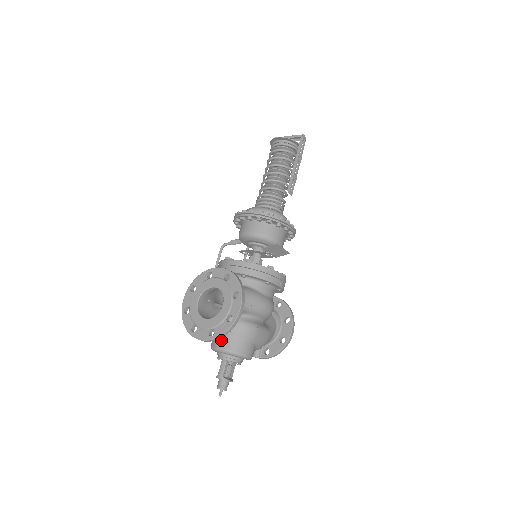
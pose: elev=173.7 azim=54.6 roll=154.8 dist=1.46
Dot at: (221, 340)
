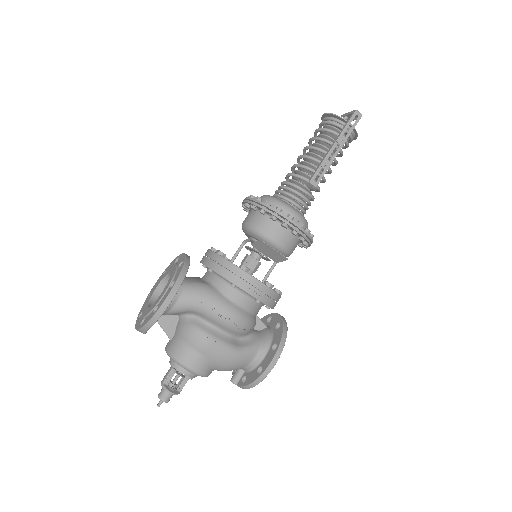
Dot at: (170, 339)
